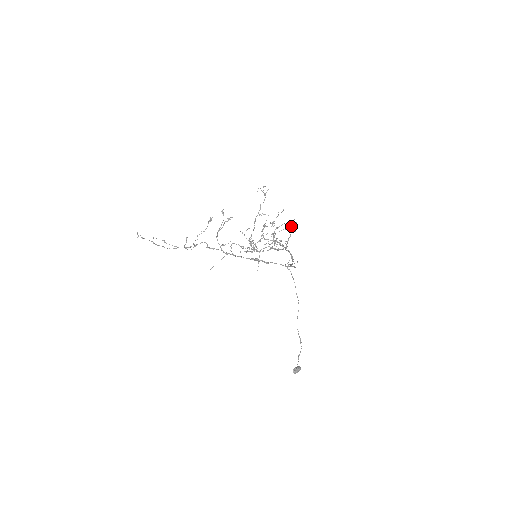
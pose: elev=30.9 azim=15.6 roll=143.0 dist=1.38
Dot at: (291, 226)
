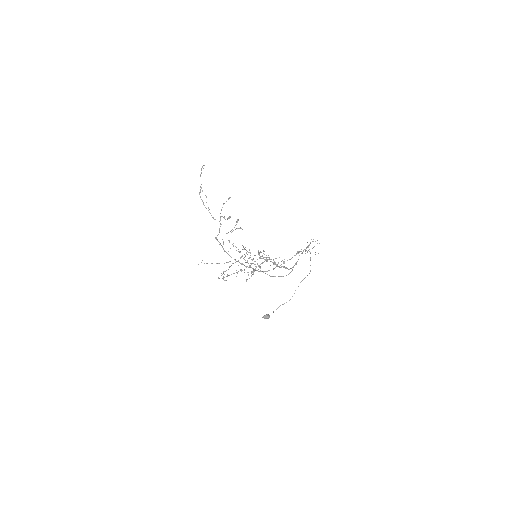
Dot at: (298, 251)
